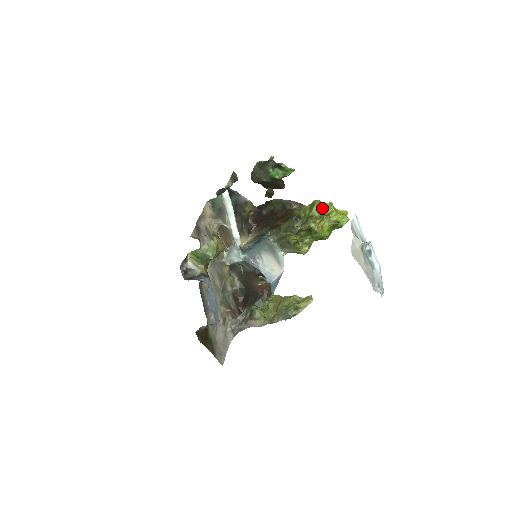
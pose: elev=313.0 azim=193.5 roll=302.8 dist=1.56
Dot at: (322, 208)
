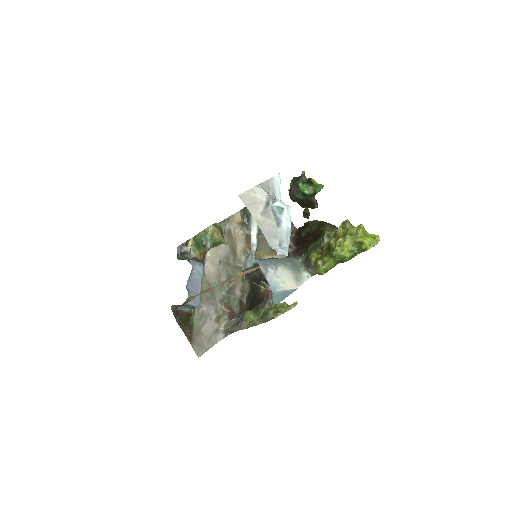
Dot at: (347, 227)
